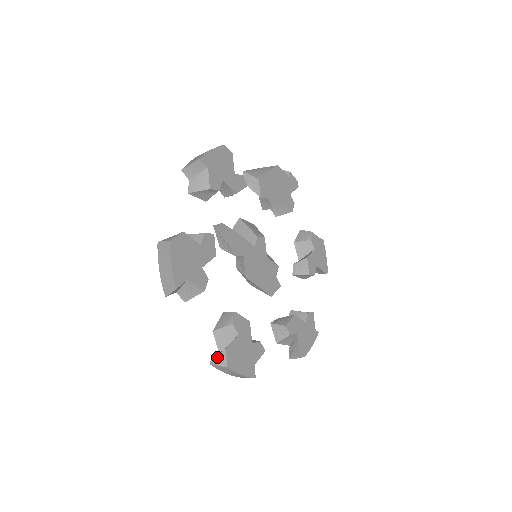
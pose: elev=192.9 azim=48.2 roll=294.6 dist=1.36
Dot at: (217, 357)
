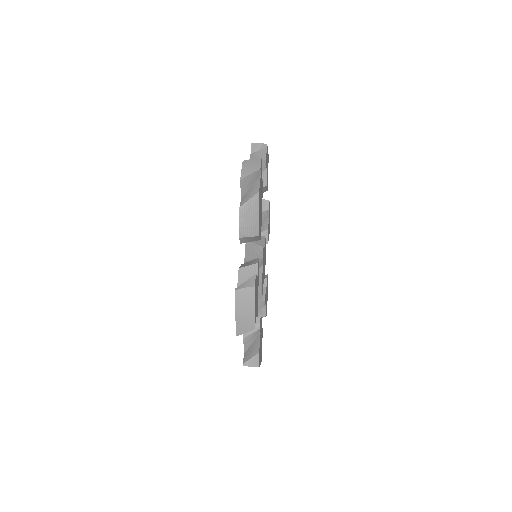
Dot at: occluded
